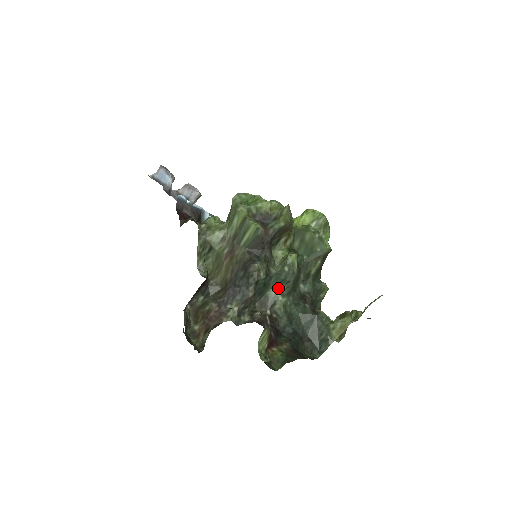
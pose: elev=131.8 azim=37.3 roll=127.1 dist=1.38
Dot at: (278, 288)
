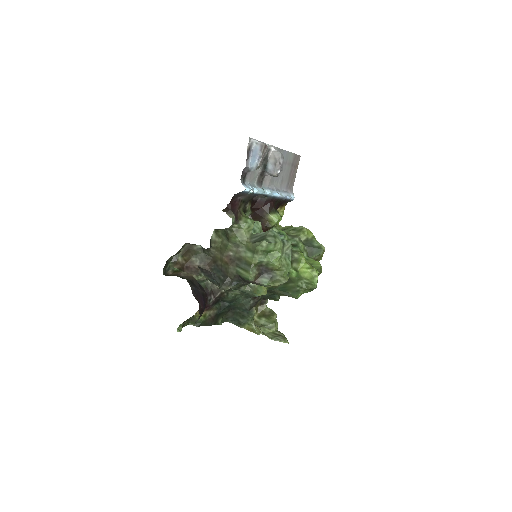
Dot at: occluded
